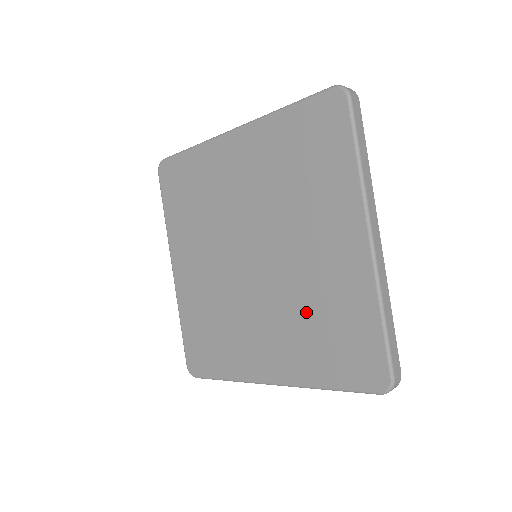
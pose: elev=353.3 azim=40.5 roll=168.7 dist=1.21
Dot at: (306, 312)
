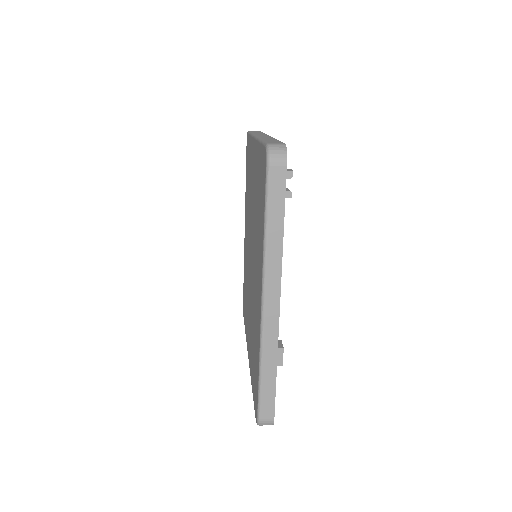
Dot at: (256, 220)
